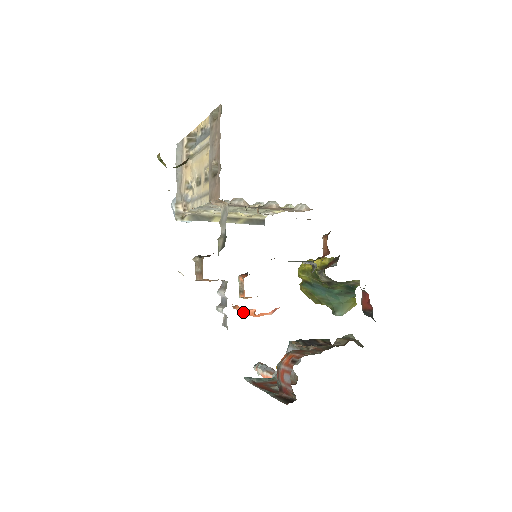
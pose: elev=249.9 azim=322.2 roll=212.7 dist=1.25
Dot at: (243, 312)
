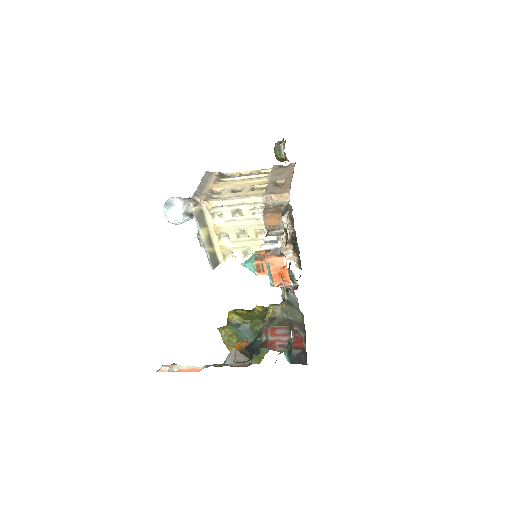
Dot at: (274, 262)
